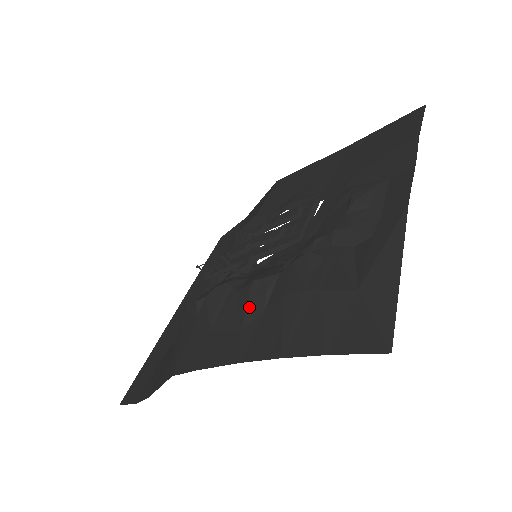
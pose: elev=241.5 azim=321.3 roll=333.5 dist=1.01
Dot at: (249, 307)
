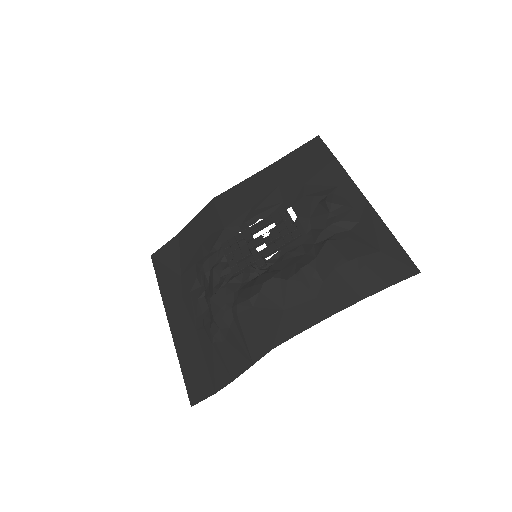
Dot at: (311, 284)
